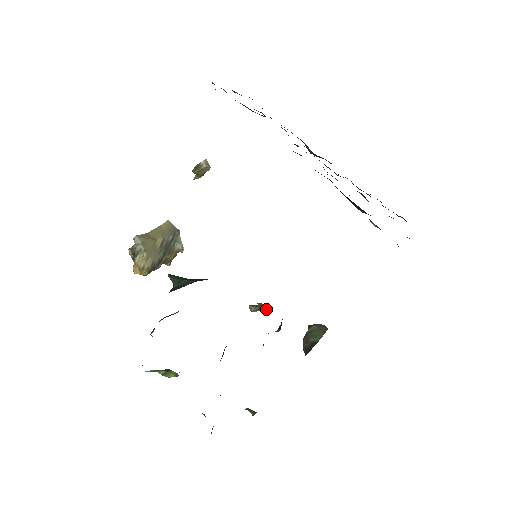
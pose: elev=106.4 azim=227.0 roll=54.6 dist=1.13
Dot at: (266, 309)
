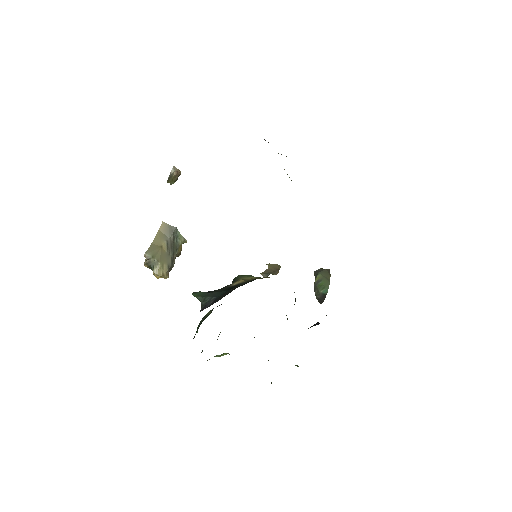
Dot at: (276, 274)
